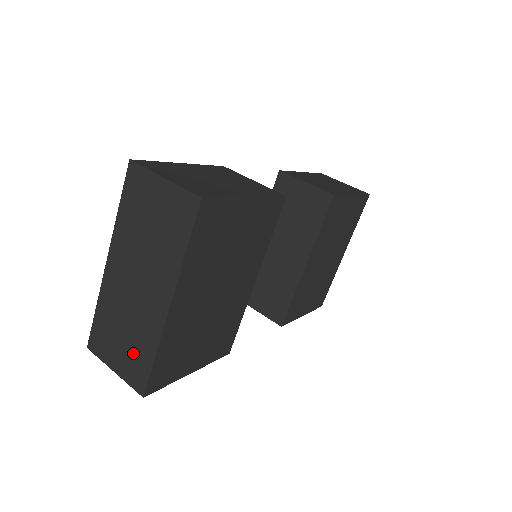
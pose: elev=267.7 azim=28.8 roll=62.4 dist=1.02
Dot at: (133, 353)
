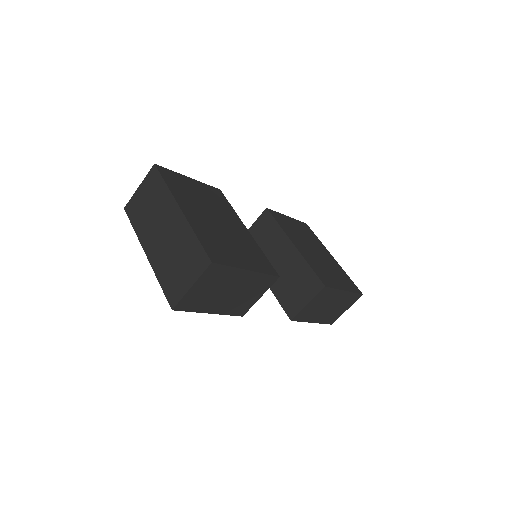
Dot at: (188, 257)
